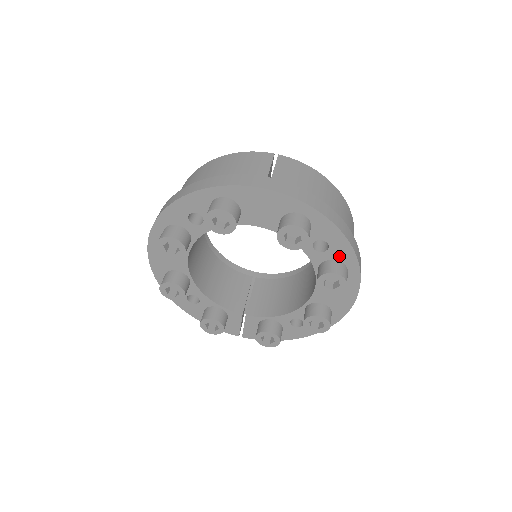
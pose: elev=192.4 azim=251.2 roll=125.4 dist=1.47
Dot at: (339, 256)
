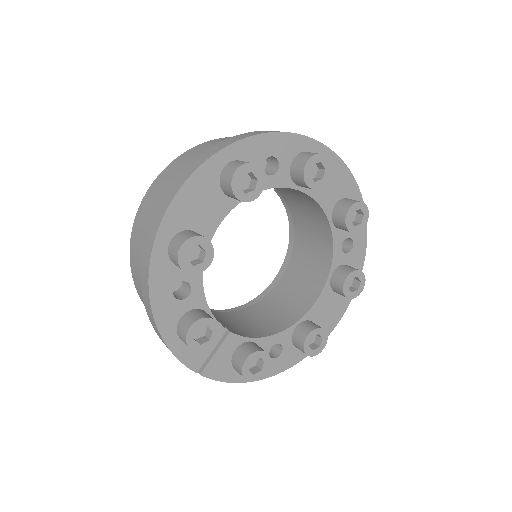
Dot at: (353, 262)
